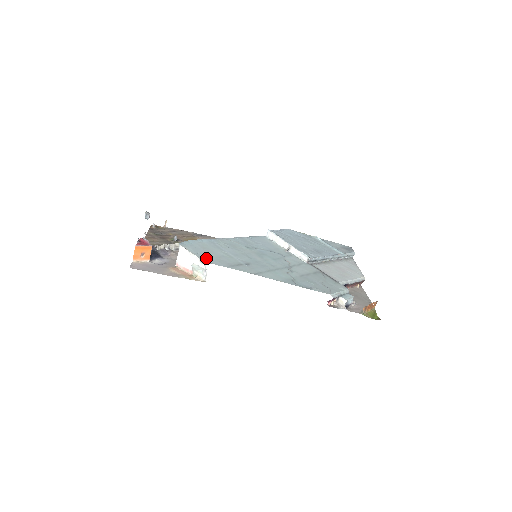
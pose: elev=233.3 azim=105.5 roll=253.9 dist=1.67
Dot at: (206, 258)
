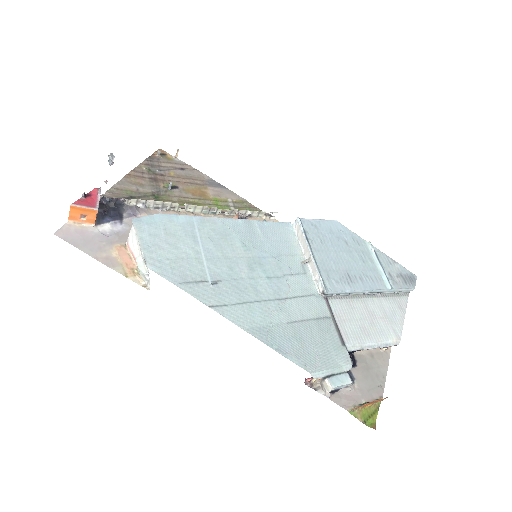
Dot at: (155, 258)
